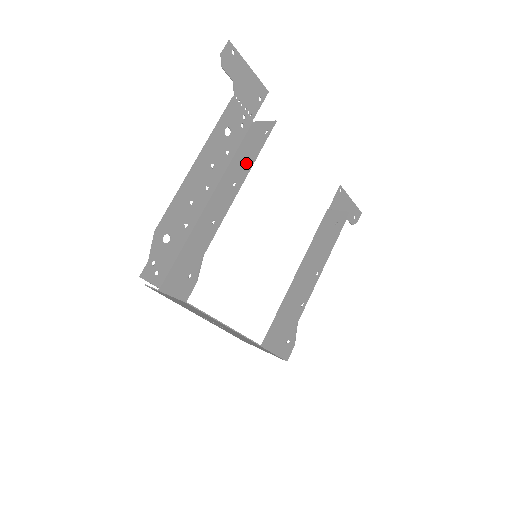
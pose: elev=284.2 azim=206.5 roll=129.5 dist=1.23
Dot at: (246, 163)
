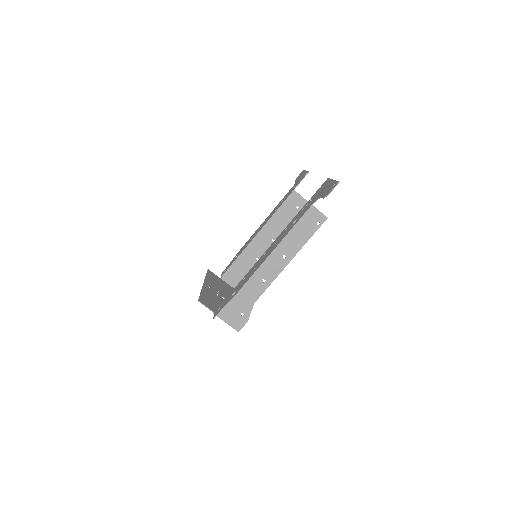
Dot at: (297, 244)
